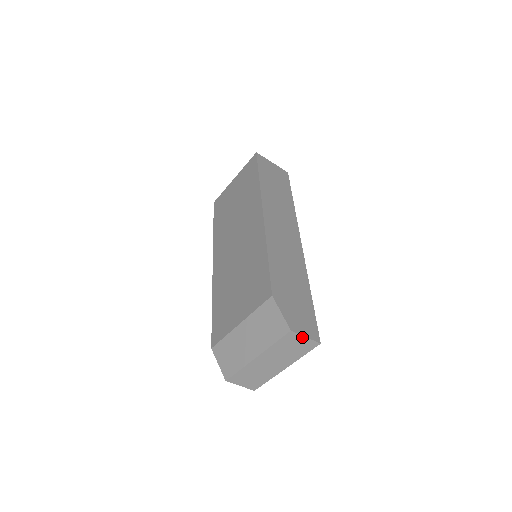
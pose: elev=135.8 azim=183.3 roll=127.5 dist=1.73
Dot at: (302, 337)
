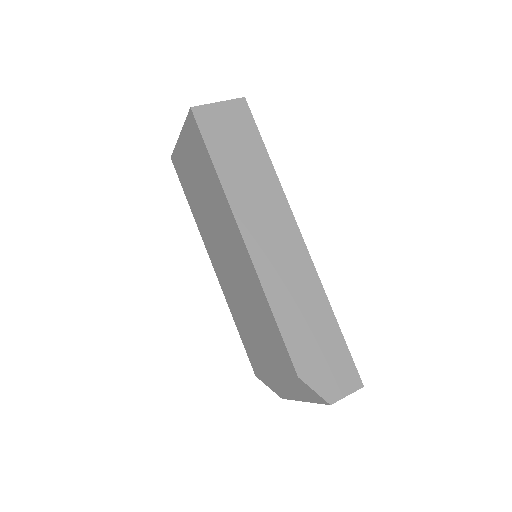
Dot at: (343, 397)
